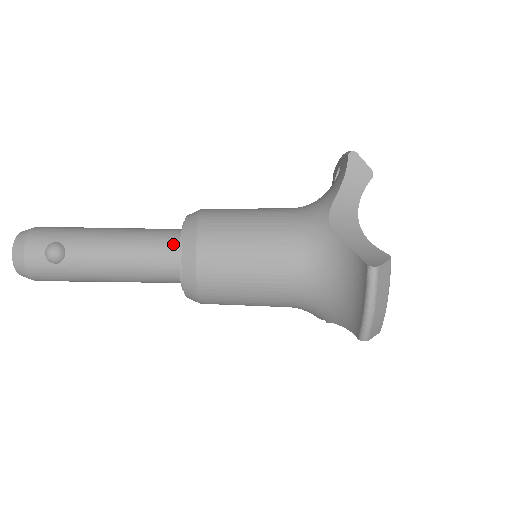
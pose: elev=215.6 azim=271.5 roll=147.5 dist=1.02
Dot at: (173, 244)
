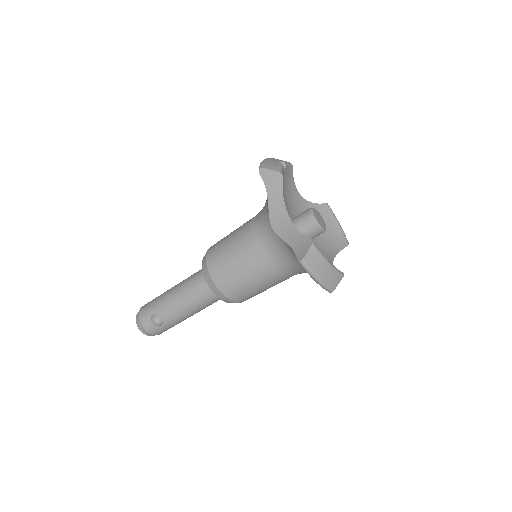
Dot at: (205, 283)
